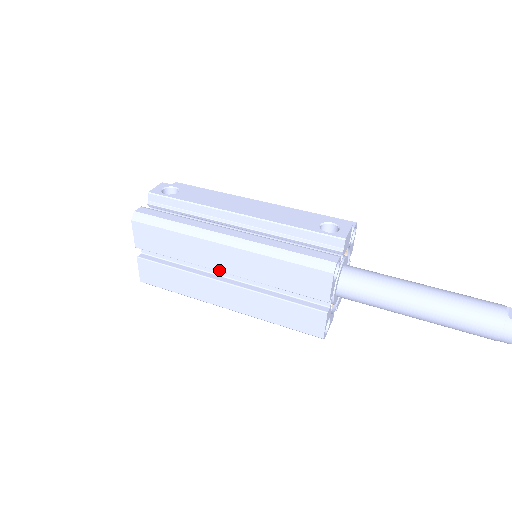
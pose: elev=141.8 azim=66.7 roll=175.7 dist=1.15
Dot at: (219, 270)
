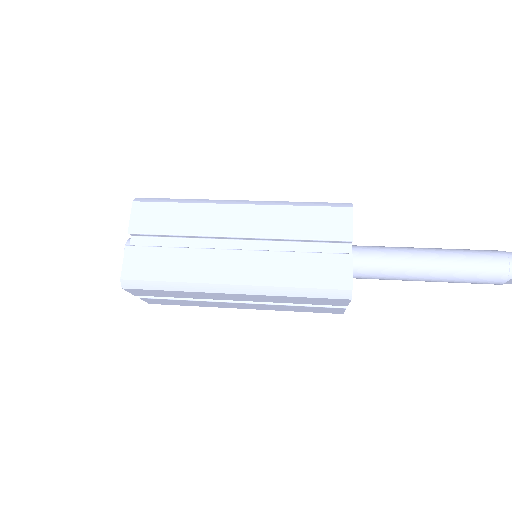
Dot at: (230, 235)
